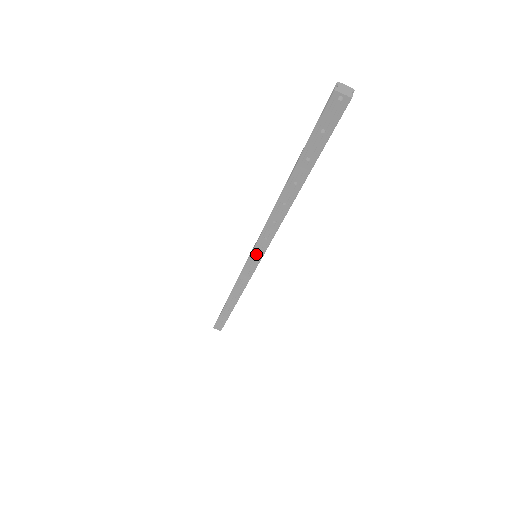
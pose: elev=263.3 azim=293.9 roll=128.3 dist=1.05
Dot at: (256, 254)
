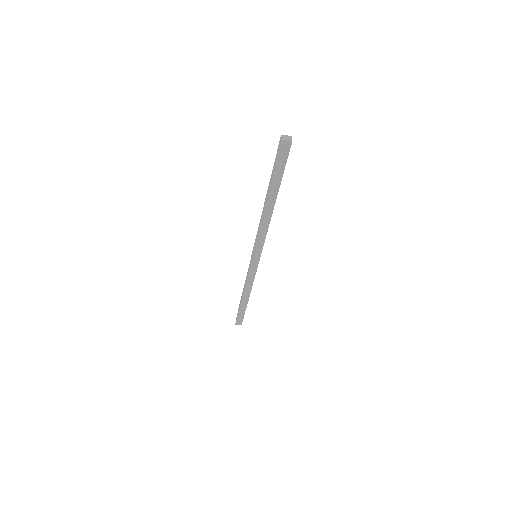
Dot at: (256, 254)
